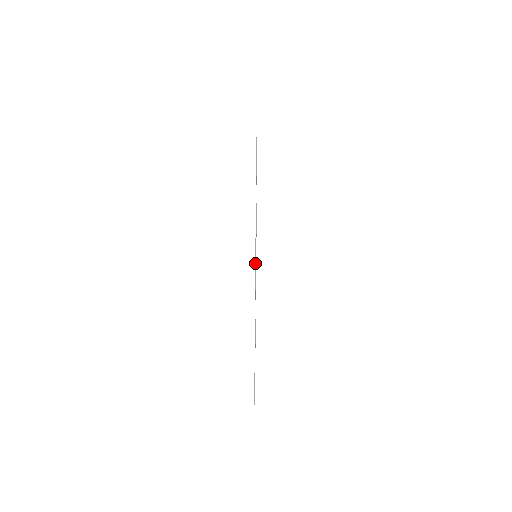
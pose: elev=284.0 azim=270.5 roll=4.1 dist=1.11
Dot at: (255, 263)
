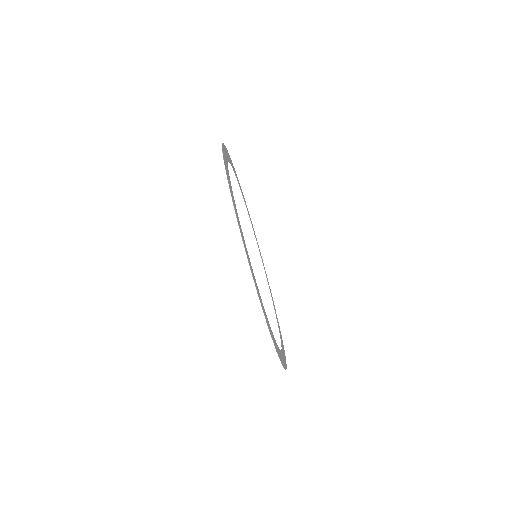
Dot at: (233, 204)
